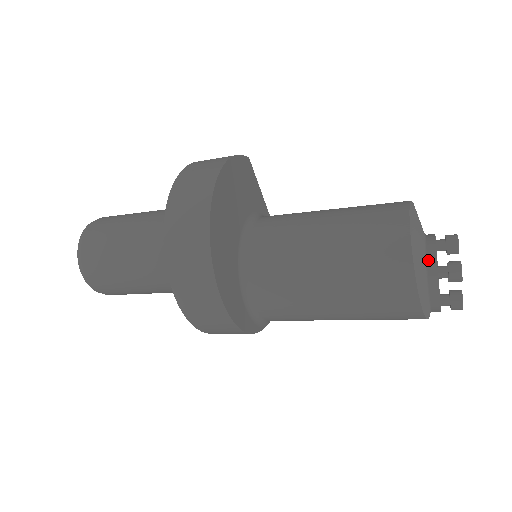
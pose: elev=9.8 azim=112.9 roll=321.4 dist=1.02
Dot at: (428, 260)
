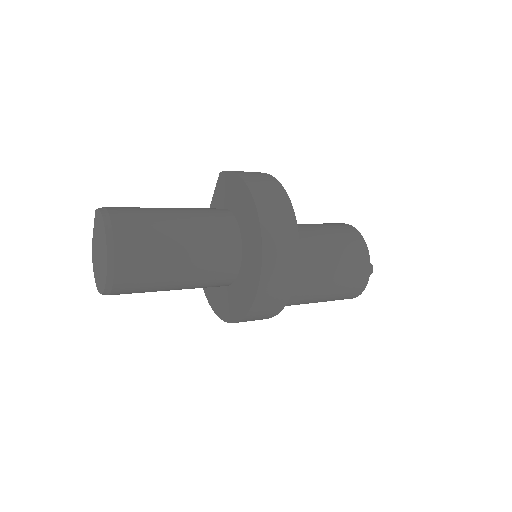
Dot at: occluded
